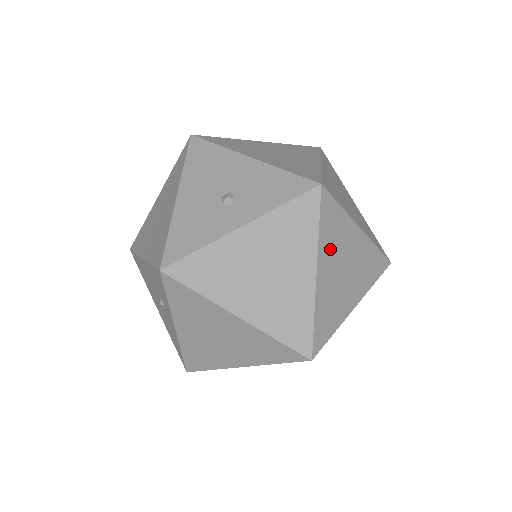
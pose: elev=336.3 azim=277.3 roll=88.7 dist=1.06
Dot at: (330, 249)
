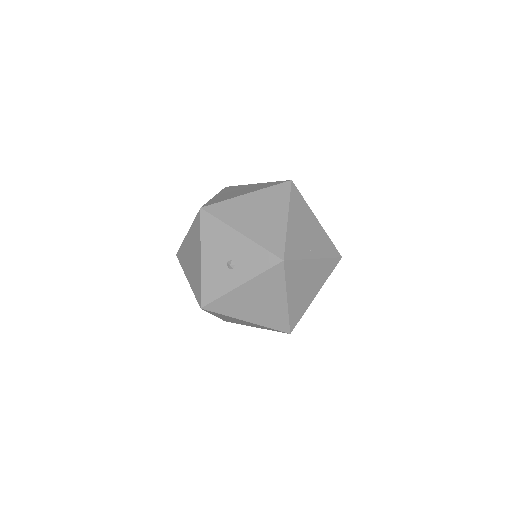
Dot at: (294, 283)
